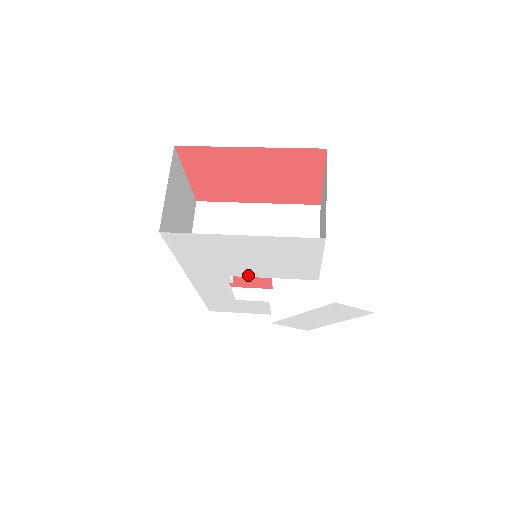
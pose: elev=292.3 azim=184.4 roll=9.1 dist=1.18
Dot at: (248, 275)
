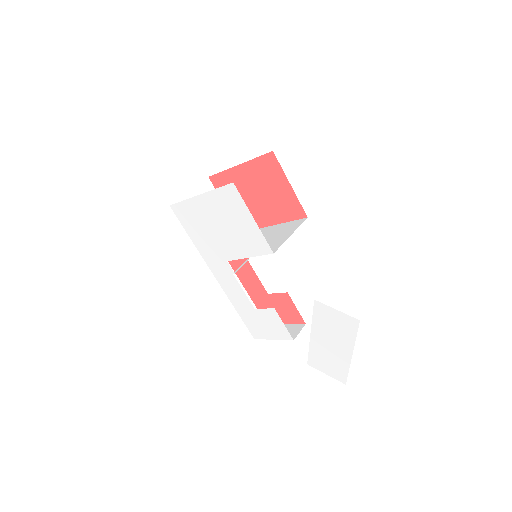
Dot at: (235, 257)
